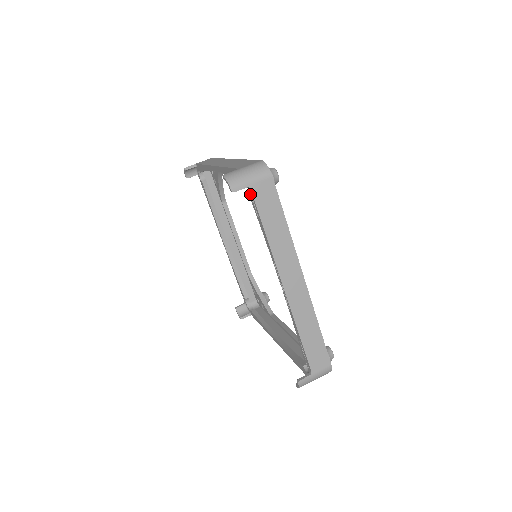
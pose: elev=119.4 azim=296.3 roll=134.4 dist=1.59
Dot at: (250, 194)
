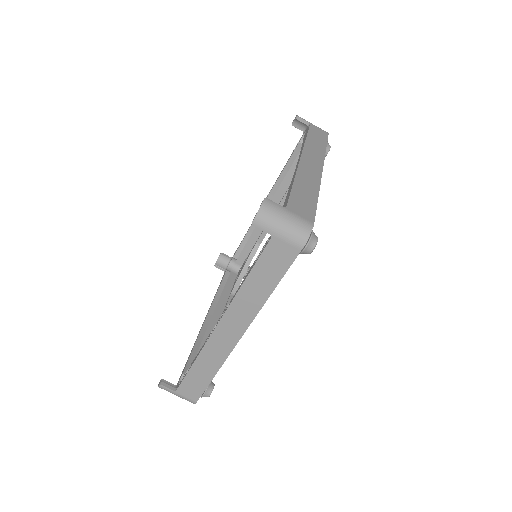
Dot at: (268, 239)
